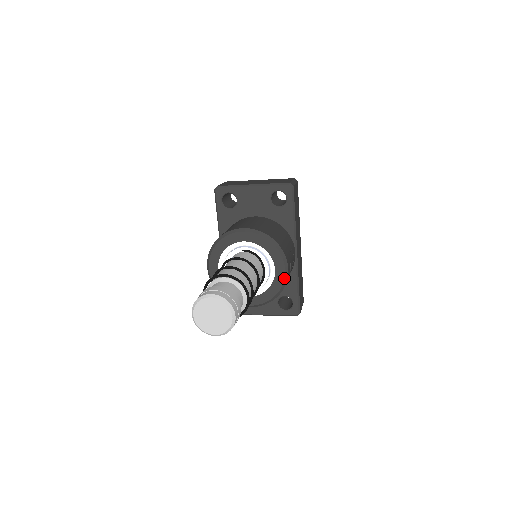
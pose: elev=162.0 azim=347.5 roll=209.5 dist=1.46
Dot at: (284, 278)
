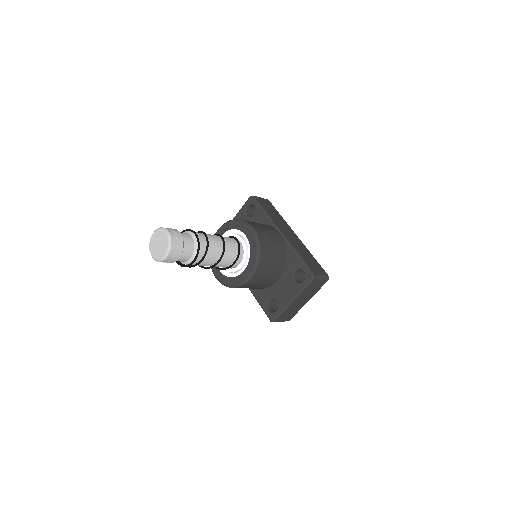
Dot at: (254, 236)
